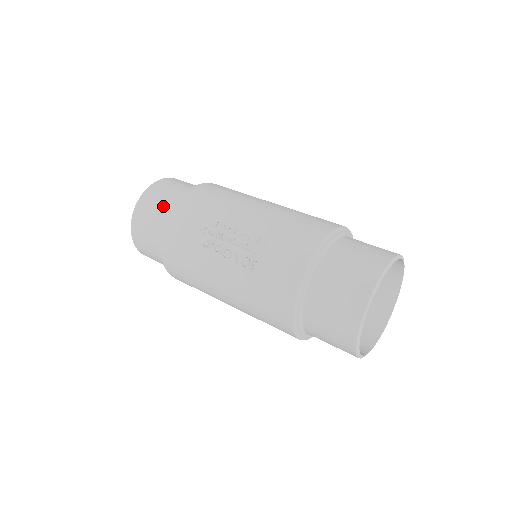
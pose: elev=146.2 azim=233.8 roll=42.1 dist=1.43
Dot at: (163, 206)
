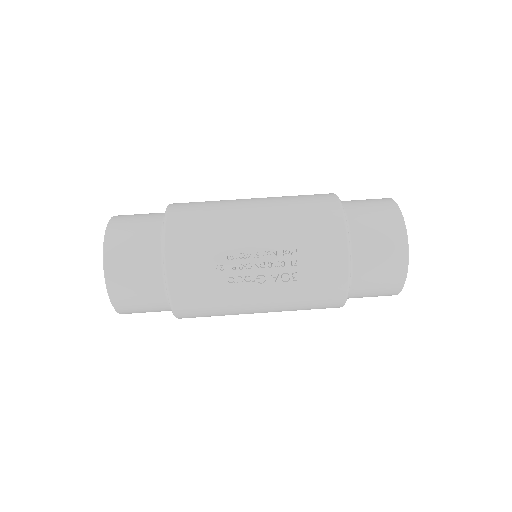
Dot at: (144, 262)
